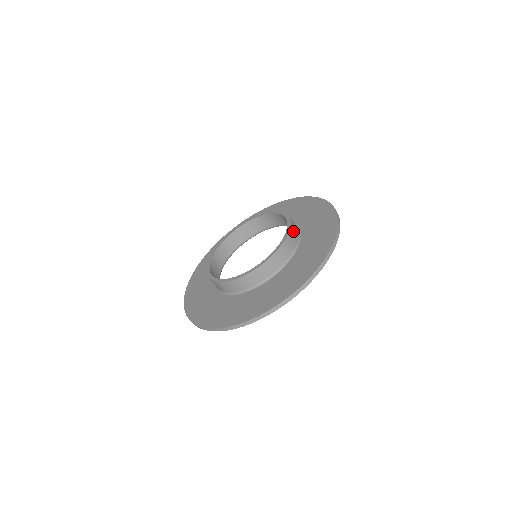
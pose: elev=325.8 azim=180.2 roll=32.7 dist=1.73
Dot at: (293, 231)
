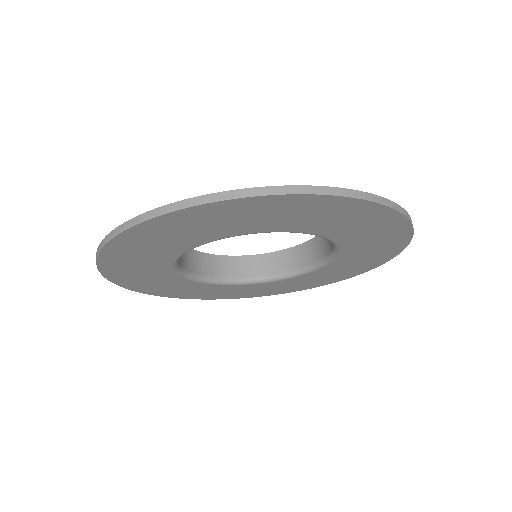
Dot at: occluded
